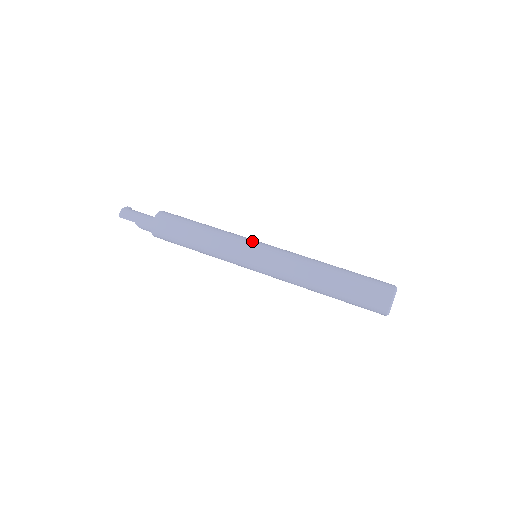
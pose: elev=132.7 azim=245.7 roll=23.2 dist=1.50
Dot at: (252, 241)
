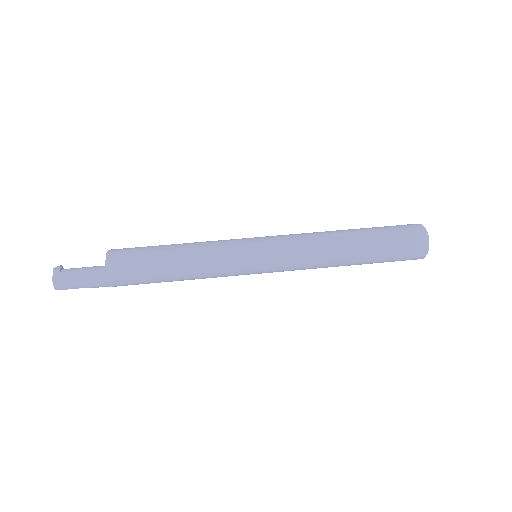
Dot at: (248, 249)
